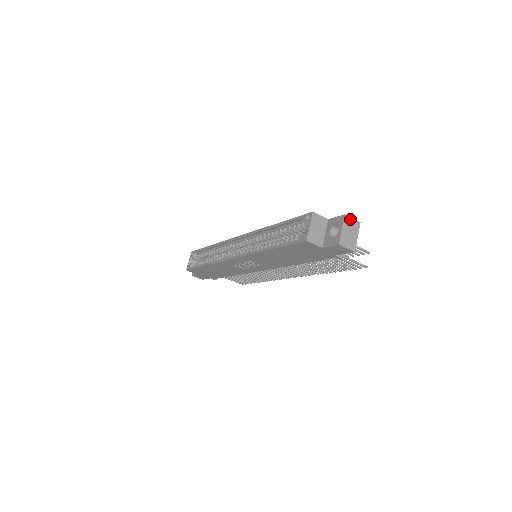
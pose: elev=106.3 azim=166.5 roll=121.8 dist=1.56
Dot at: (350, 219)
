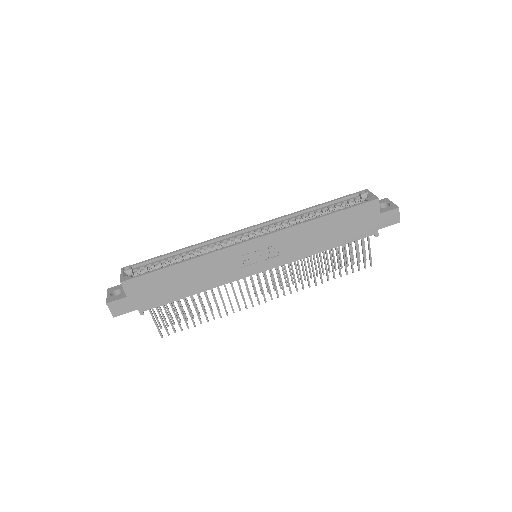
Dot at: occluded
